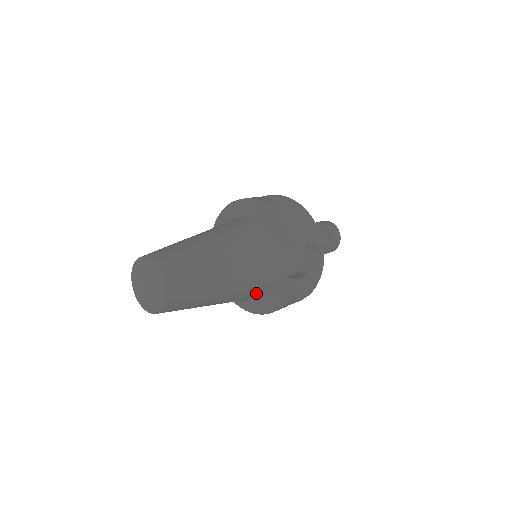
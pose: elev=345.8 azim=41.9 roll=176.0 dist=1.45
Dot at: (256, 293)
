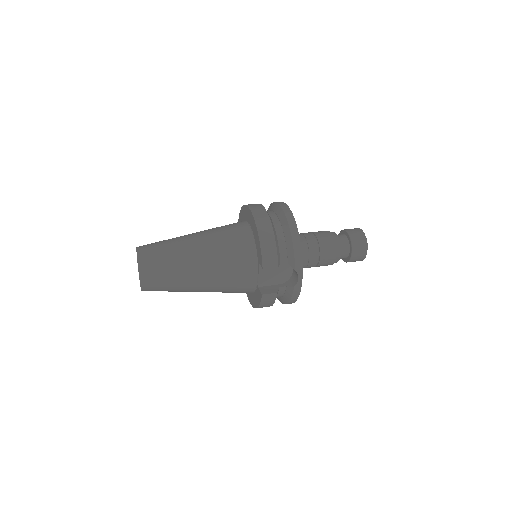
Dot at: (235, 291)
